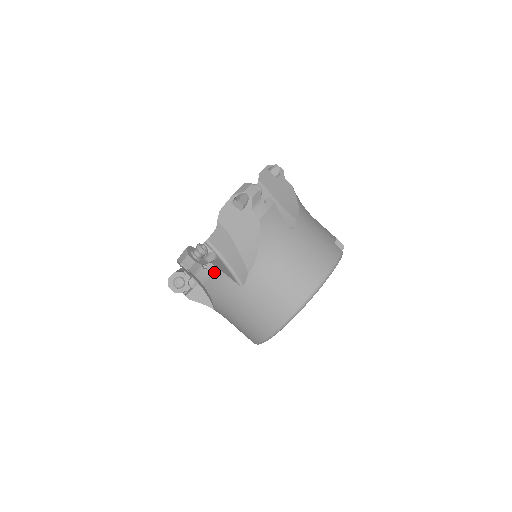
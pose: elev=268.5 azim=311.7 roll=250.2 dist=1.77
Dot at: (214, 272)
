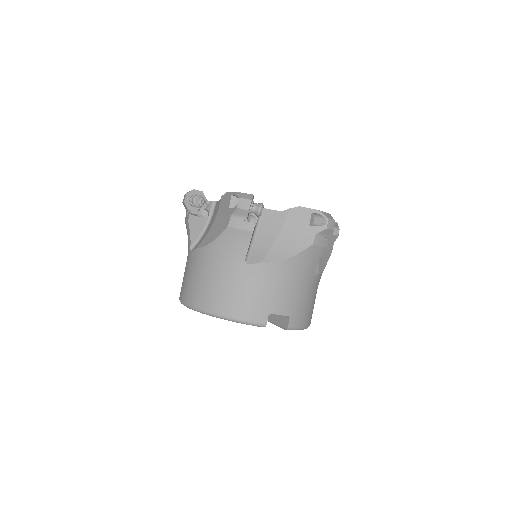
Dot at: (187, 222)
